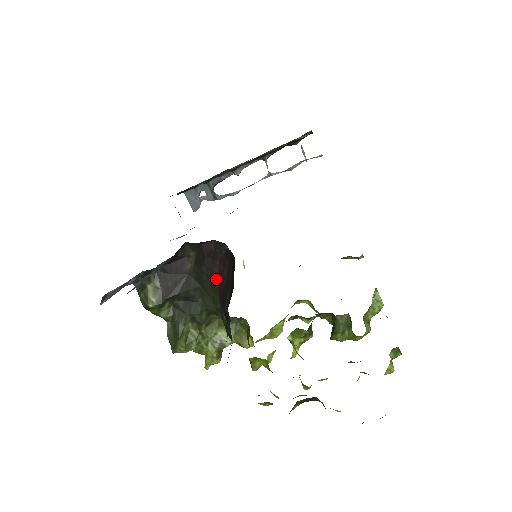
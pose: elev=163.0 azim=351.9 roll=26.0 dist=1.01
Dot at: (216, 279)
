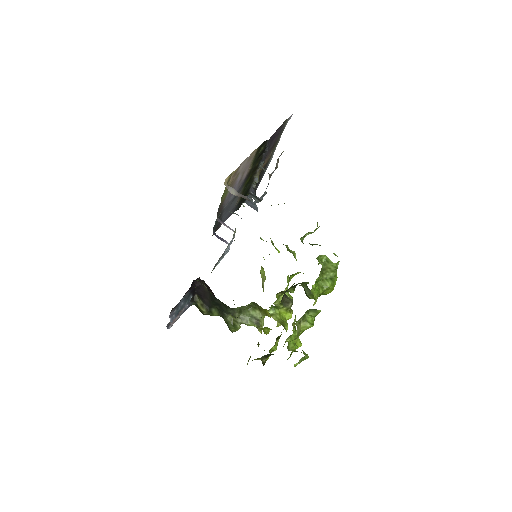
Dot at: (214, 295)
